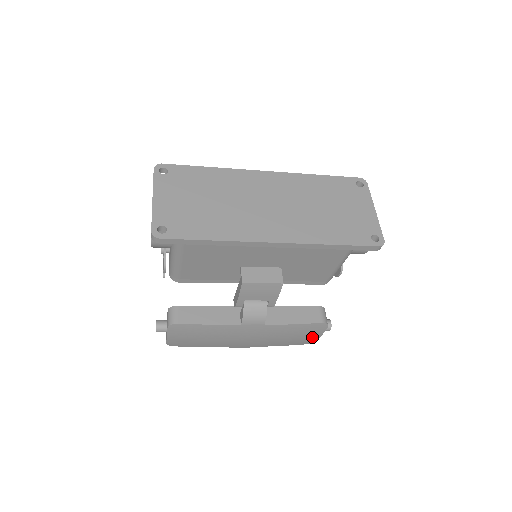
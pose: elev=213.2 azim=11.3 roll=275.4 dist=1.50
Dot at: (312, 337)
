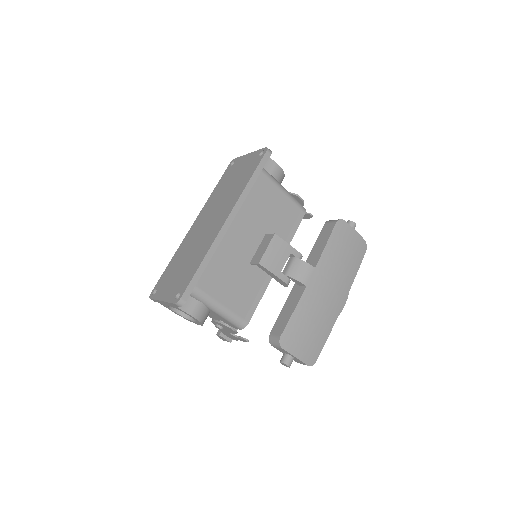
Dot at: (354, 239)
